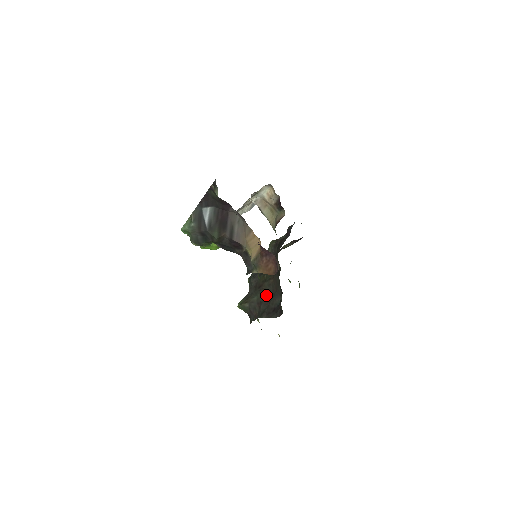
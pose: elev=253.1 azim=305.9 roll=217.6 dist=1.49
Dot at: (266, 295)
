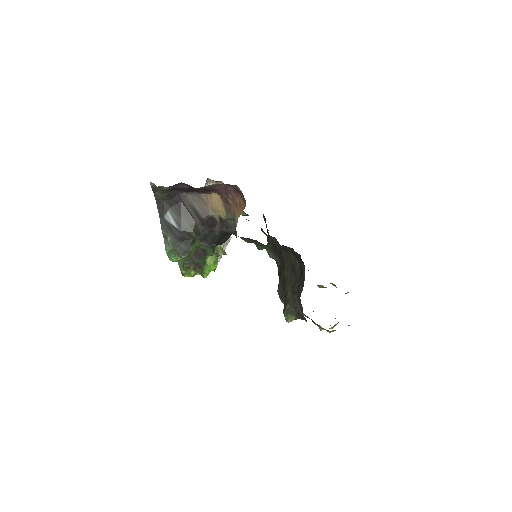
Dot at: (291, 279)
